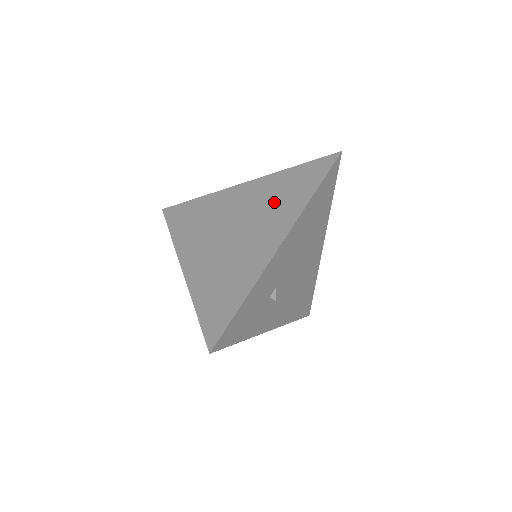
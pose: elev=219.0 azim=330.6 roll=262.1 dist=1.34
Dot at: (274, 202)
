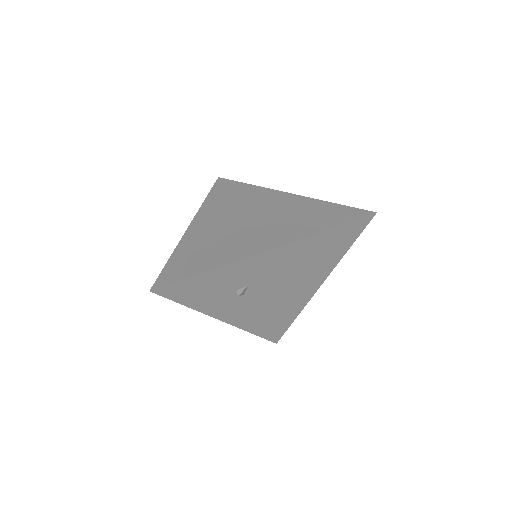
Dot at: (294, 218)
